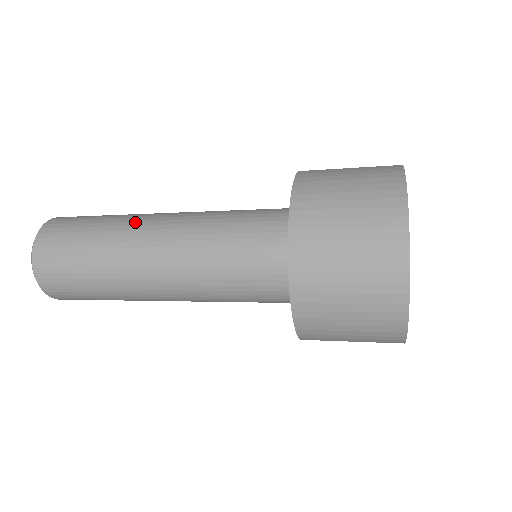
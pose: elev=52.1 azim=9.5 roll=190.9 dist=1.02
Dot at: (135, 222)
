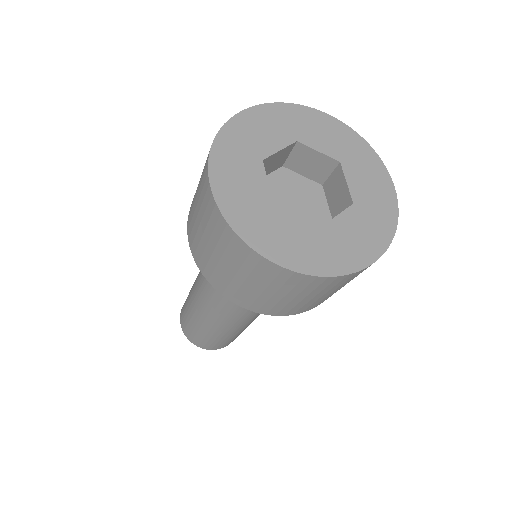
Dot at: occluded
